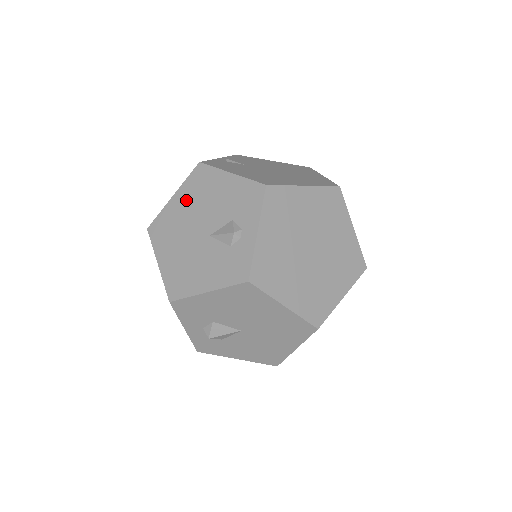
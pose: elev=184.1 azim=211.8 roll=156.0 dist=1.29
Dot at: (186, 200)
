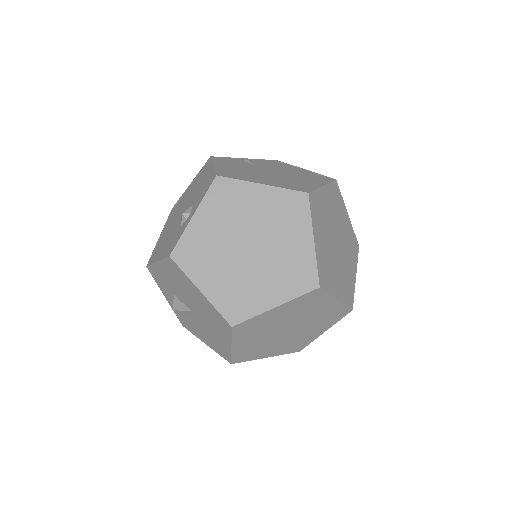
Dot at: (191, 187)
